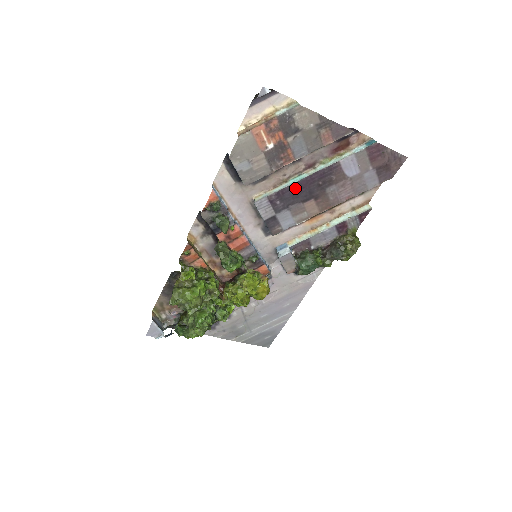
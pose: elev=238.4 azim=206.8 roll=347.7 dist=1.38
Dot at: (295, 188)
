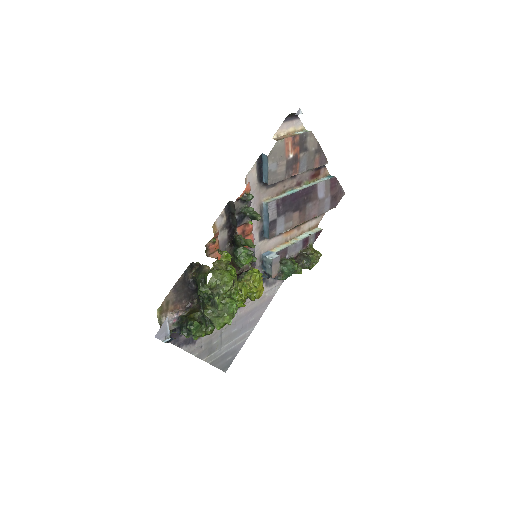
Dot at: (292, 198)
